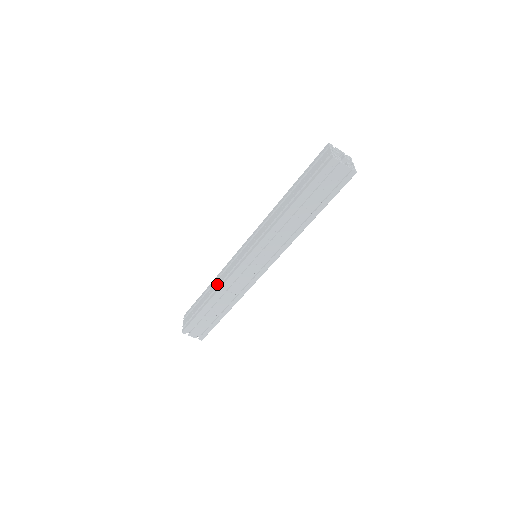
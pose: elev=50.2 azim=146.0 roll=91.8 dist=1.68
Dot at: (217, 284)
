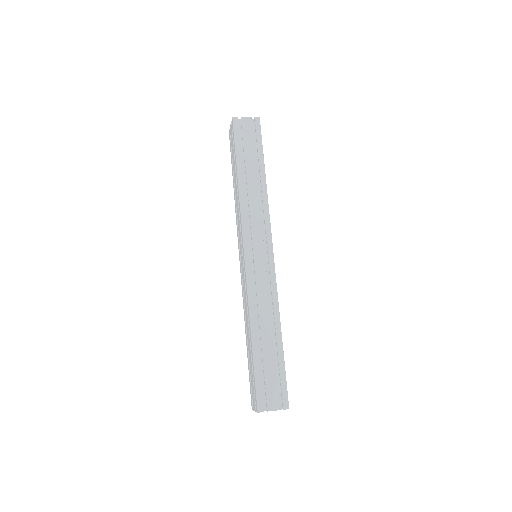
Dot at: (246, 316)
